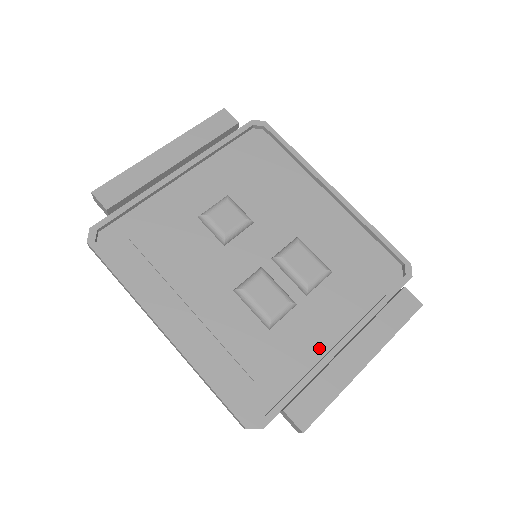
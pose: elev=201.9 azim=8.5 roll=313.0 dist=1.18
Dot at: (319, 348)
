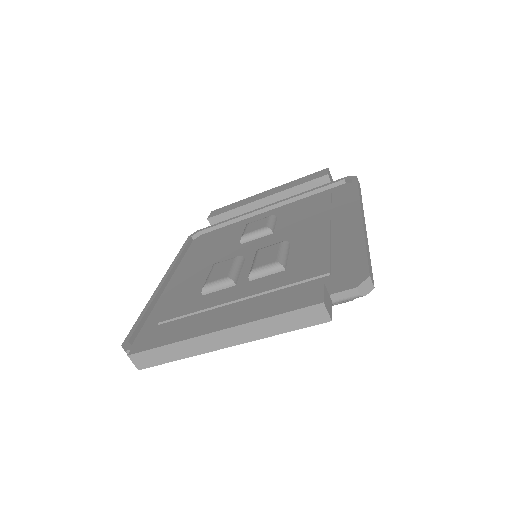
Dot at: occluded
